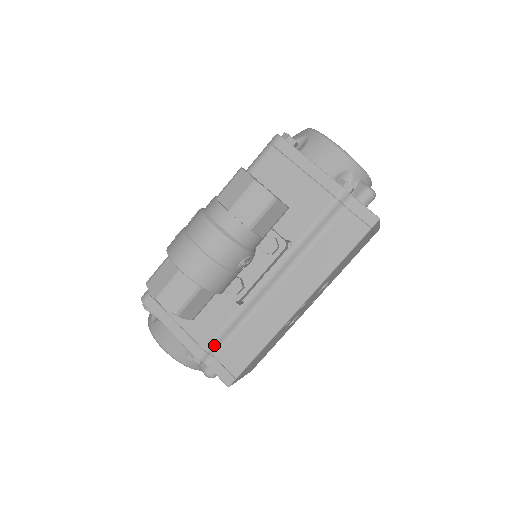
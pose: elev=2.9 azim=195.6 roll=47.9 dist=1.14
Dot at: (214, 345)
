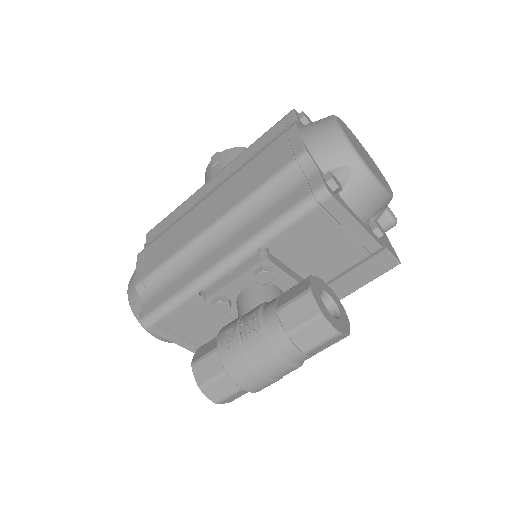
Dot at: occluded
